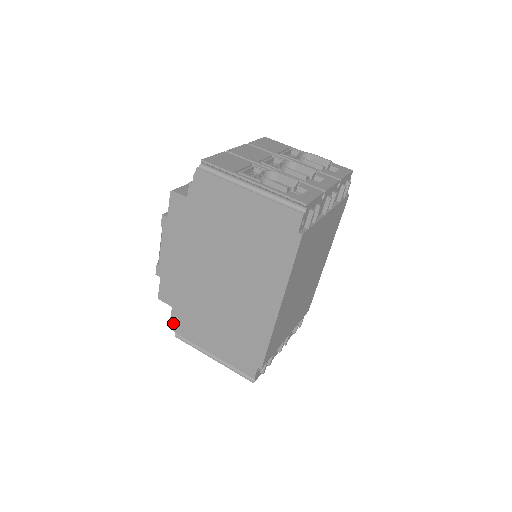
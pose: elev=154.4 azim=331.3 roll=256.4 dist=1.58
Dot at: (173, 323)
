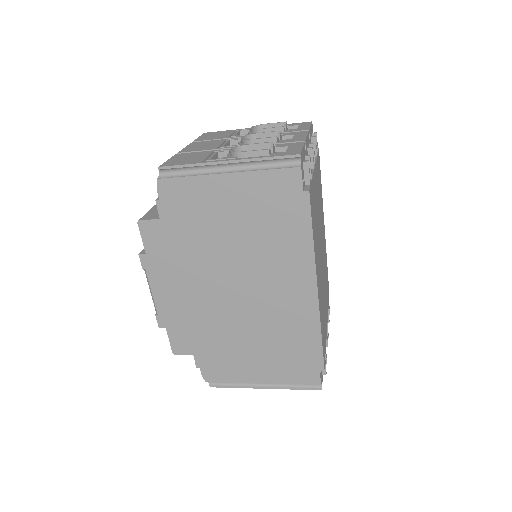
Dot at: (202, 373)
